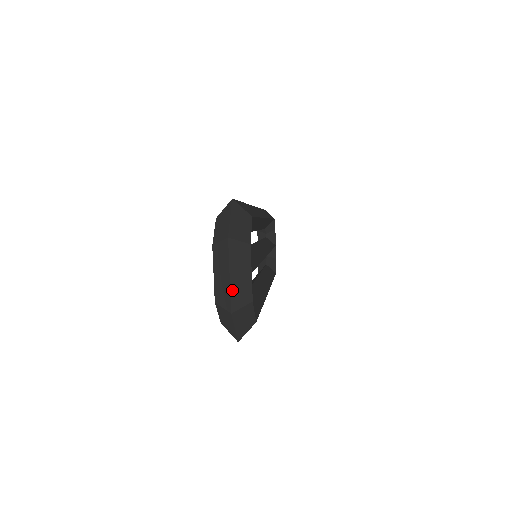
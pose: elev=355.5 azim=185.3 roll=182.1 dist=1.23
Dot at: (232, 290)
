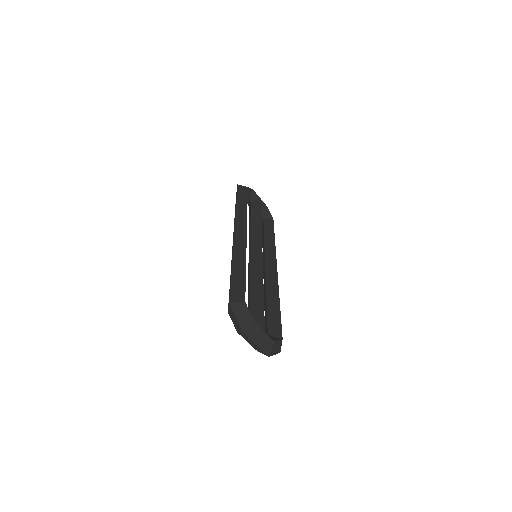
Dot at: (262, 348)
